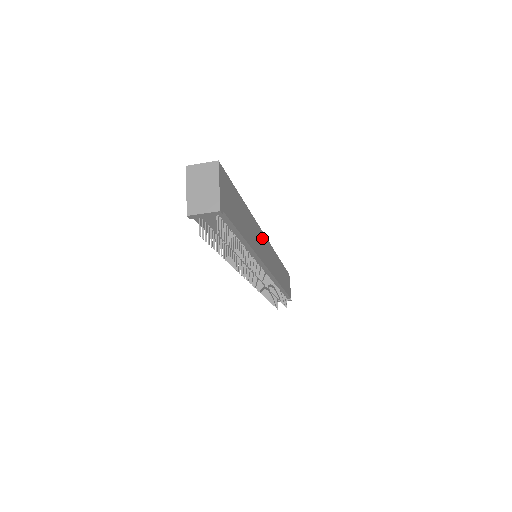
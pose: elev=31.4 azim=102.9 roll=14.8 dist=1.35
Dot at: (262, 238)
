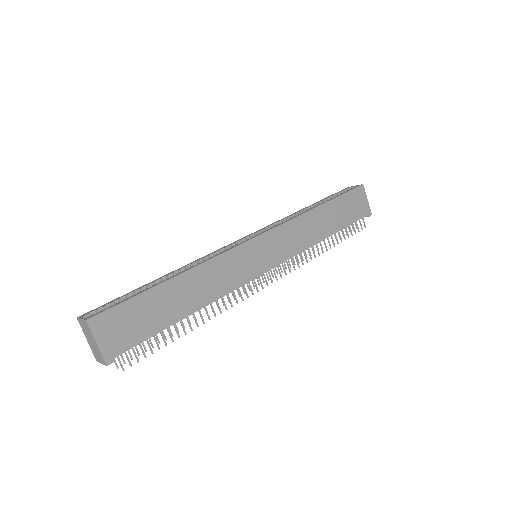
Dot at: (243, 253)
